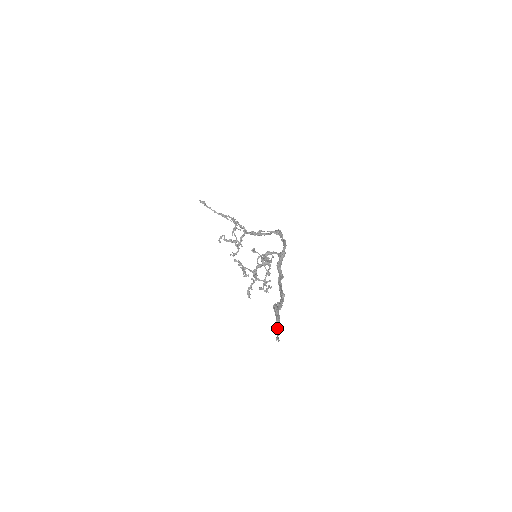
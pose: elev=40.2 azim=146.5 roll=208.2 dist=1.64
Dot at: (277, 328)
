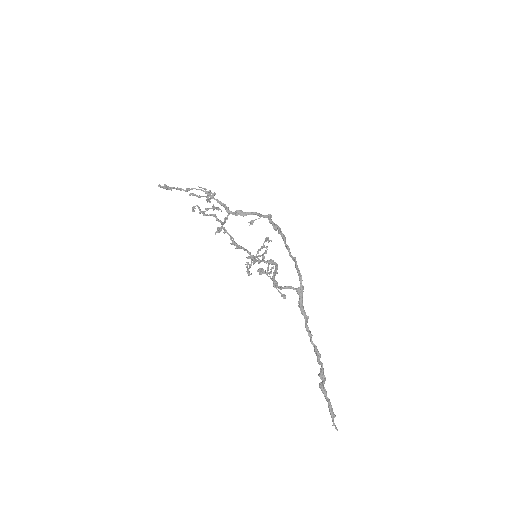
Dot at: (332, 417)
